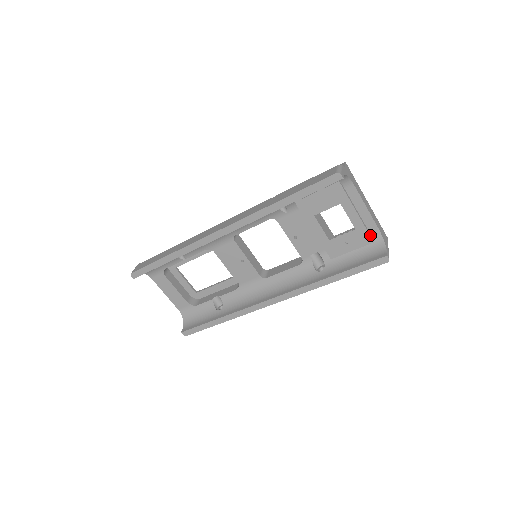
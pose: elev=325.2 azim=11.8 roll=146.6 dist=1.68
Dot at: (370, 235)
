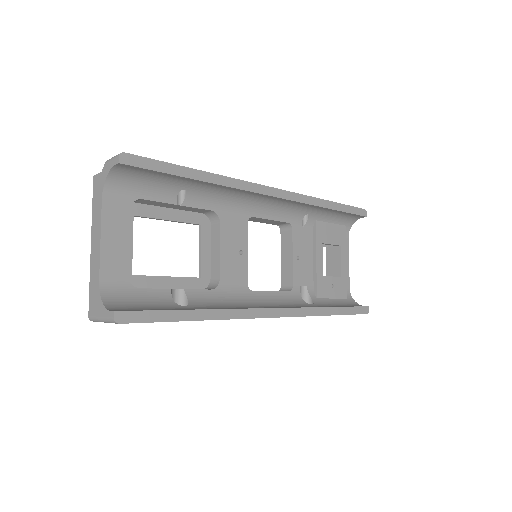
Dot at: (346, 290)
